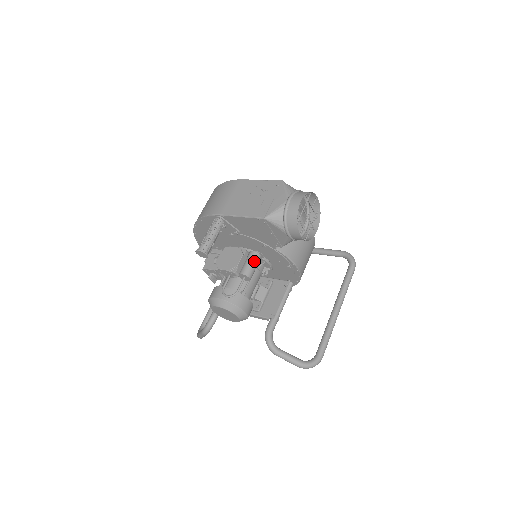
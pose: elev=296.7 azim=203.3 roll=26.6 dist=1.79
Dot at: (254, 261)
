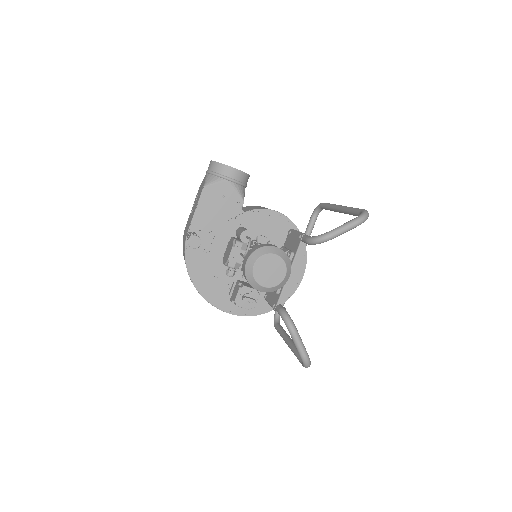
Dot at: (241, 229)
